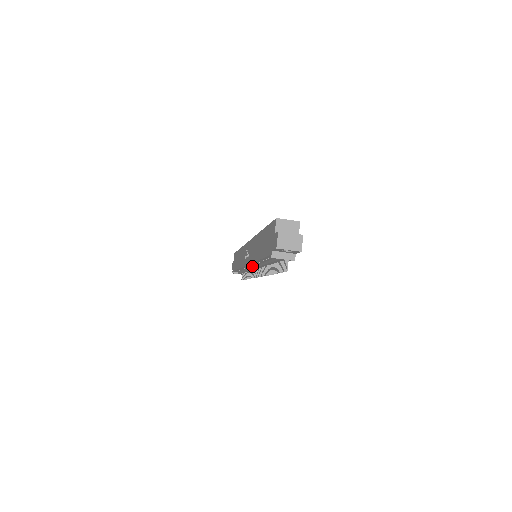
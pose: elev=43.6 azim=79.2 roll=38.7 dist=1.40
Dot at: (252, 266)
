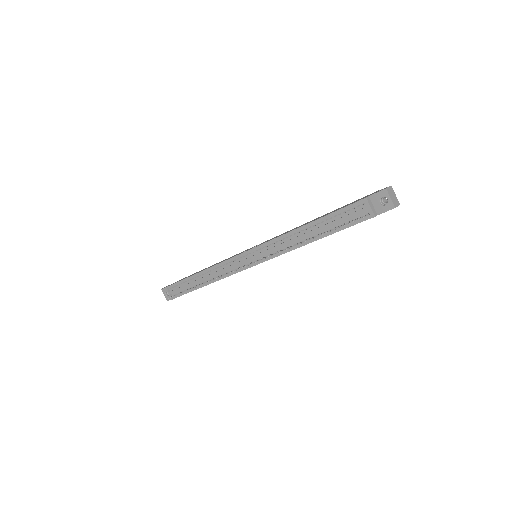
Dot at: (250, 256)
